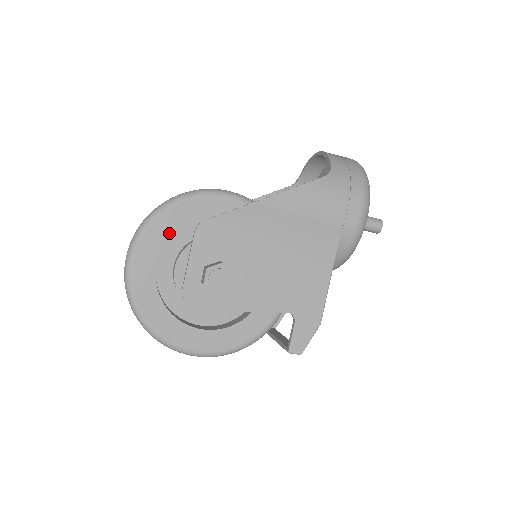
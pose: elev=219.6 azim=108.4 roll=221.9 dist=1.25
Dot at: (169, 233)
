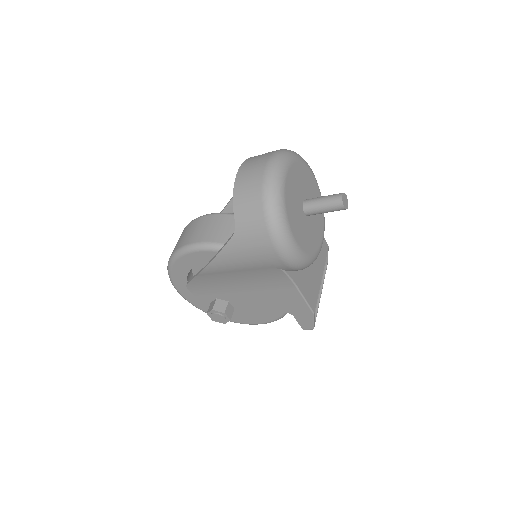
Dot at: (184, 279)
